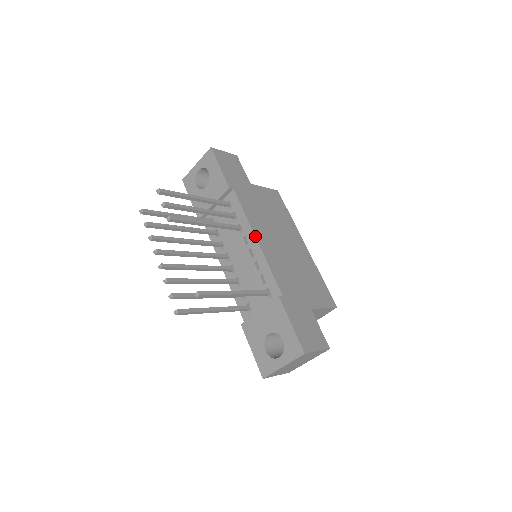
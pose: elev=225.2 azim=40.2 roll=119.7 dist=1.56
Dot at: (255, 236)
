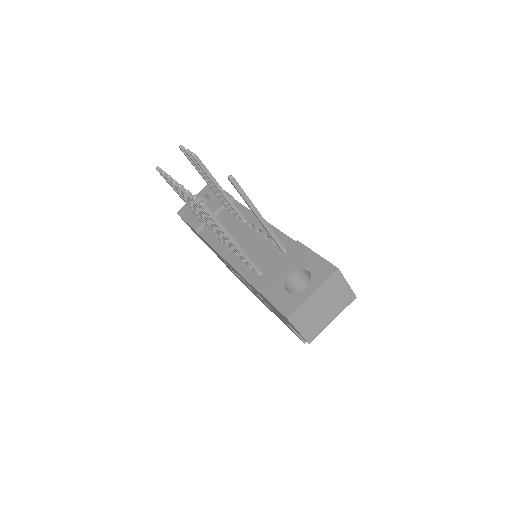
Dot at: occluded
